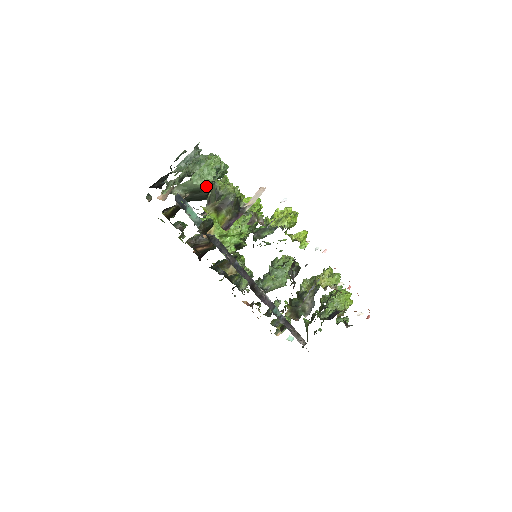
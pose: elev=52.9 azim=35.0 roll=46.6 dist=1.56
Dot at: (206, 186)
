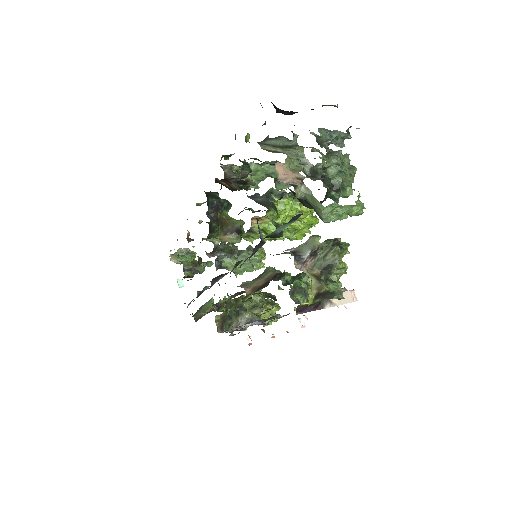
Dot at: (324, 220)
